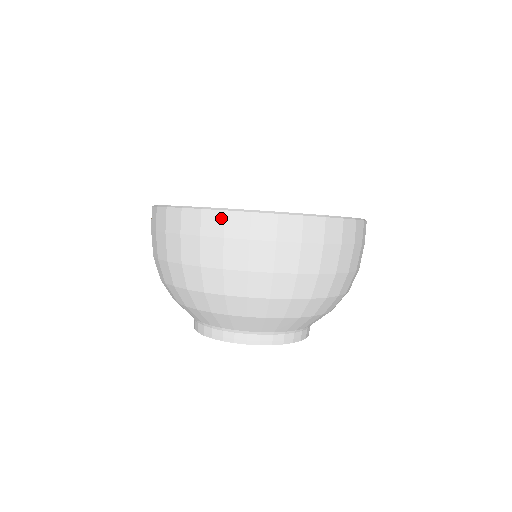
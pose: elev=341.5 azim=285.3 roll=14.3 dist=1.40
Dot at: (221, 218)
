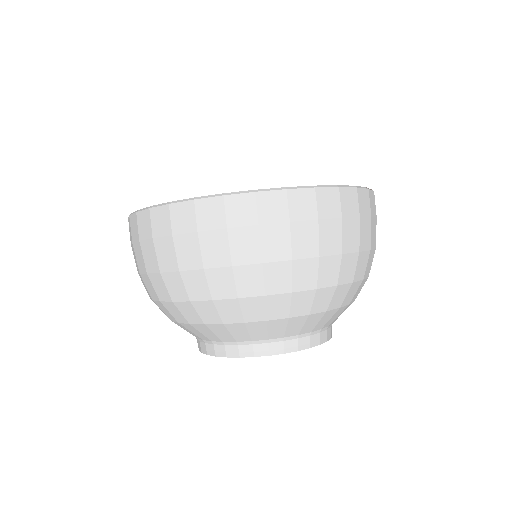
Dot at: (251, 202)
